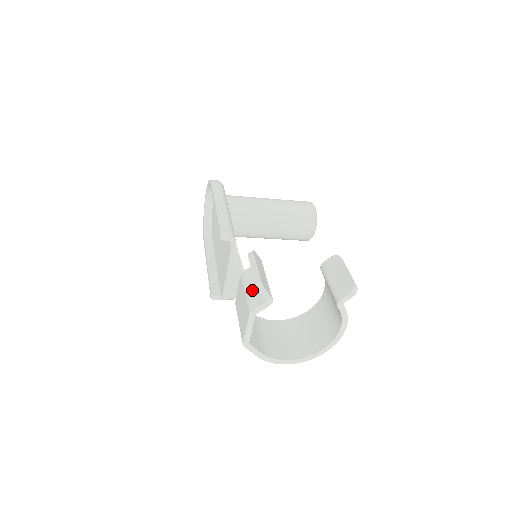
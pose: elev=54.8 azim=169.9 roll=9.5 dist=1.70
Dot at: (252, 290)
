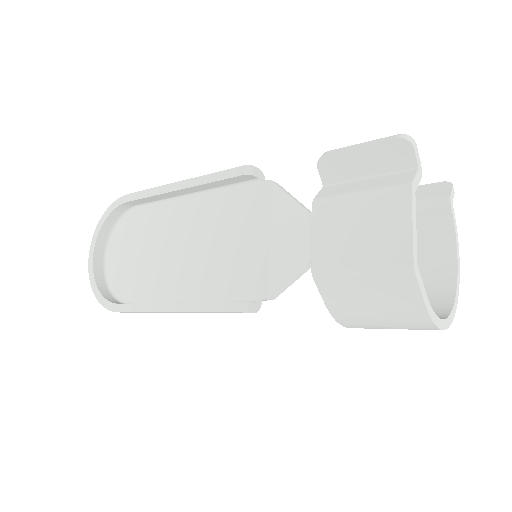
Dot at: (370, 185)
